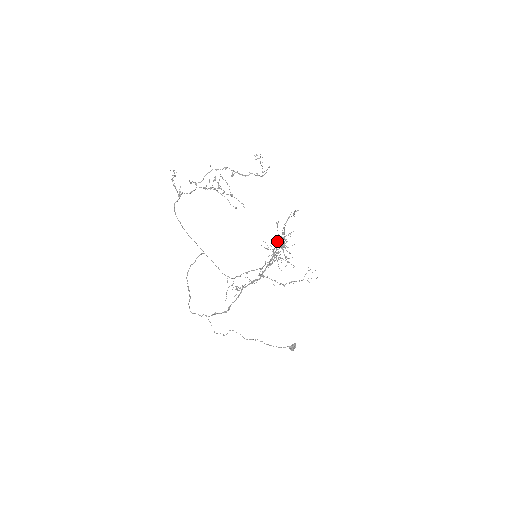
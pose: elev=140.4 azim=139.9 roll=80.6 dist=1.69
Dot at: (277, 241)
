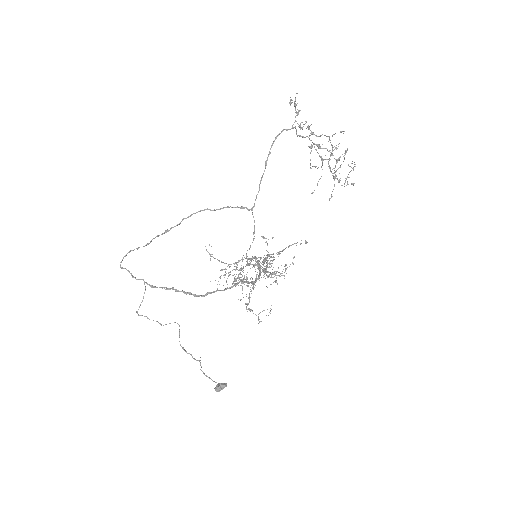
Dot at: occluded
